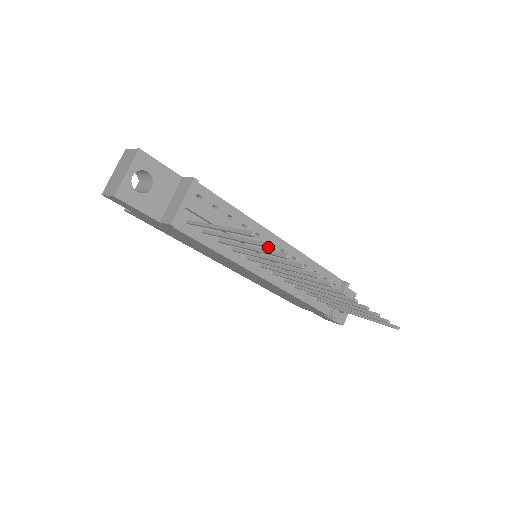
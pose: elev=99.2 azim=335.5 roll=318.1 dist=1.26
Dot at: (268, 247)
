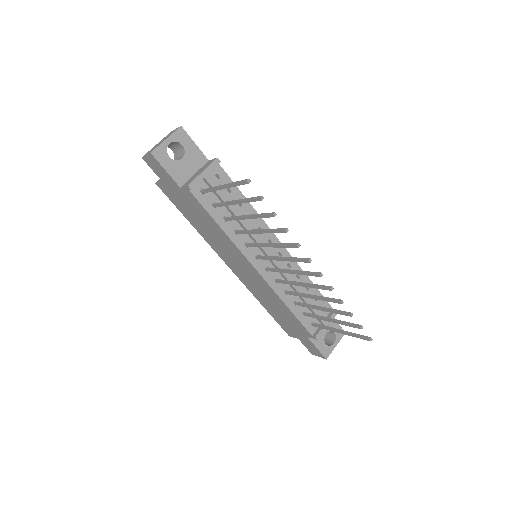
Dot at: (259, 199)
